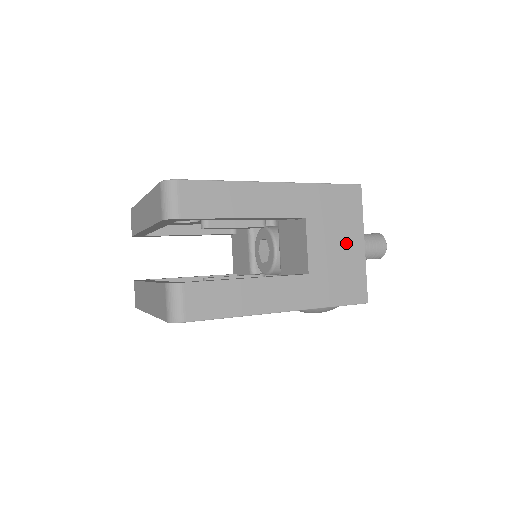
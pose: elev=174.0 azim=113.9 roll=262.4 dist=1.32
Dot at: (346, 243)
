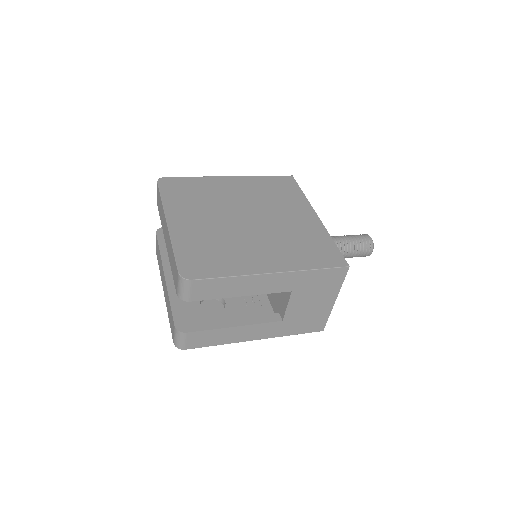
Dot at: (320, 302)
